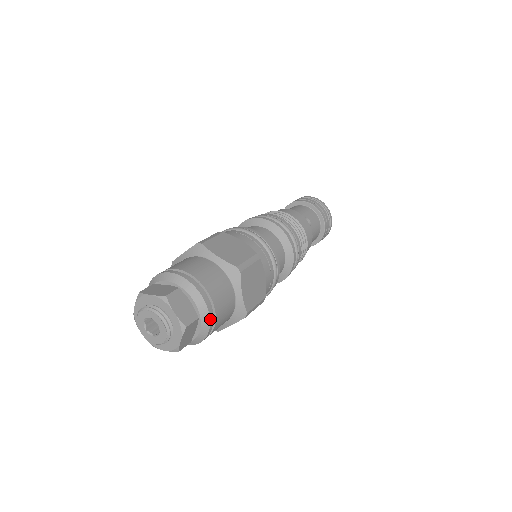
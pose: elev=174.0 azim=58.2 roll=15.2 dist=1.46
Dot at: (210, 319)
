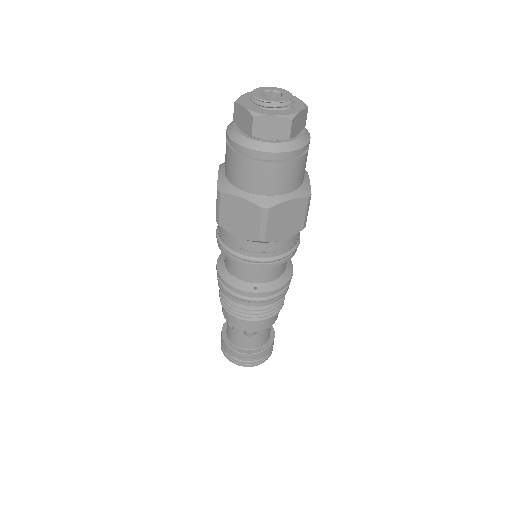
Dot at: occluded
